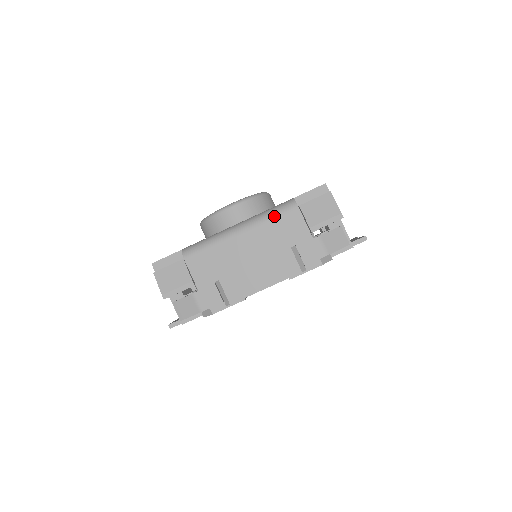
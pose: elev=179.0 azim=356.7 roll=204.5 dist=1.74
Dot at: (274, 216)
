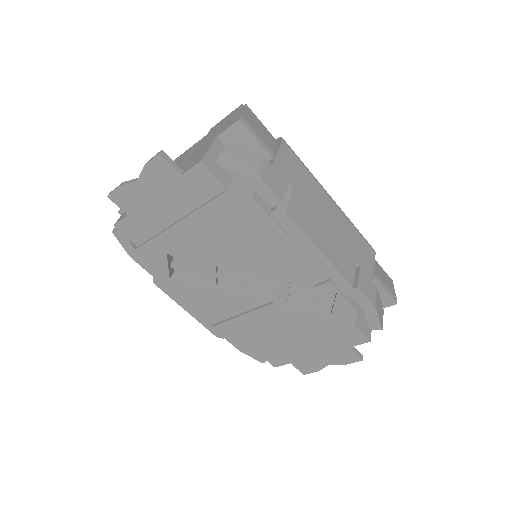
Dot at: occluded
